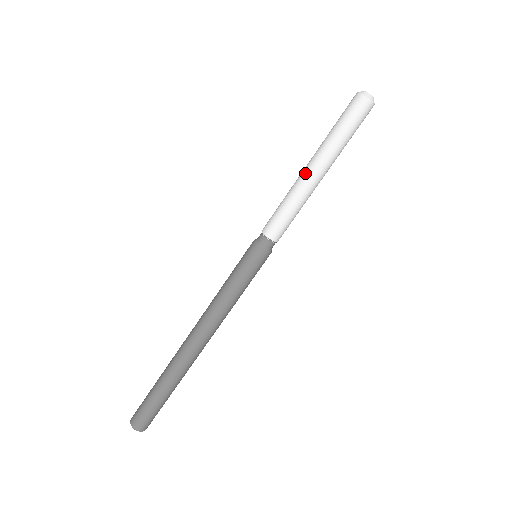
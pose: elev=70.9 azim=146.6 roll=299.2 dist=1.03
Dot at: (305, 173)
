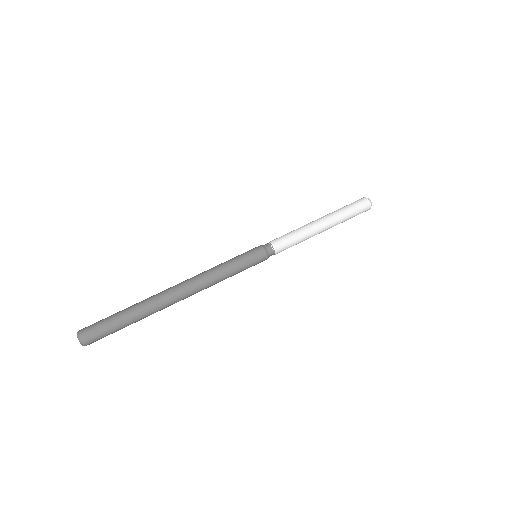
Dot at: (315, 221)
